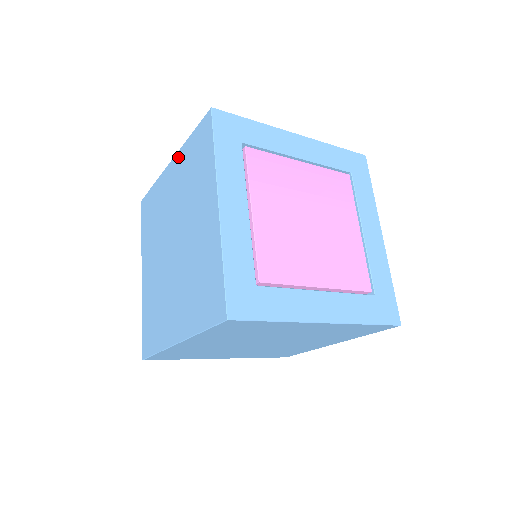
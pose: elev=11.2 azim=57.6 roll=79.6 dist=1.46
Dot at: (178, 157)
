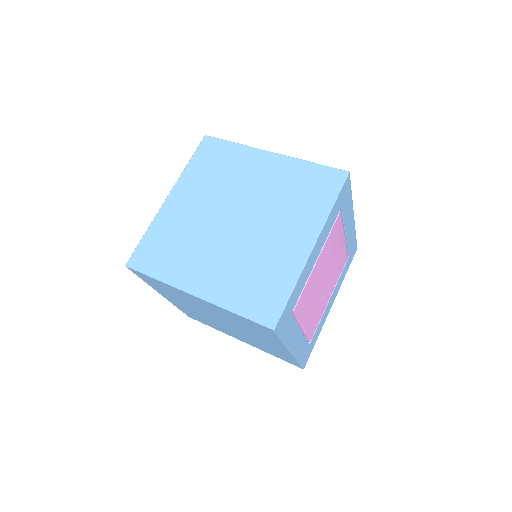
Dot at: (286, 161)
